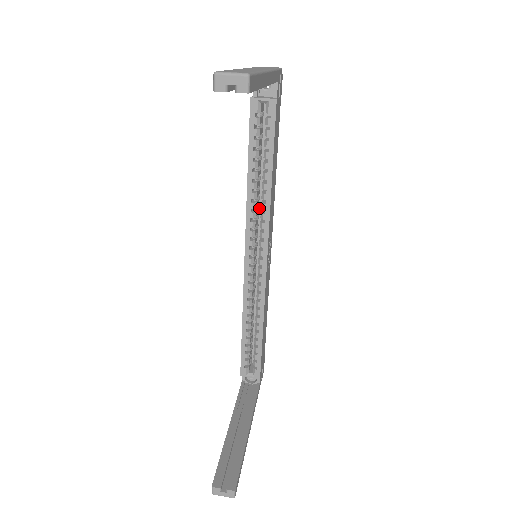
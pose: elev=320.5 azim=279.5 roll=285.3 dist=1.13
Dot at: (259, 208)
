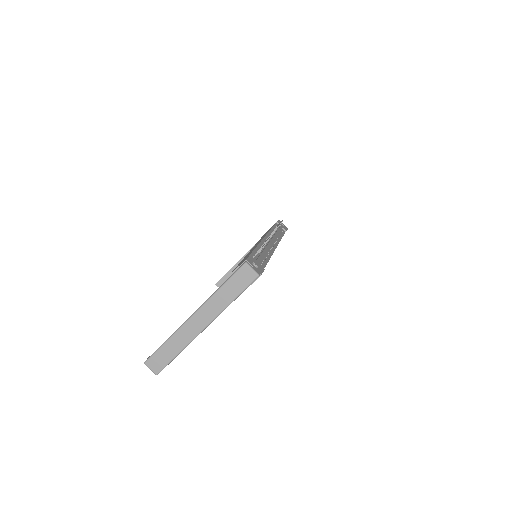
Dot at: occluded
